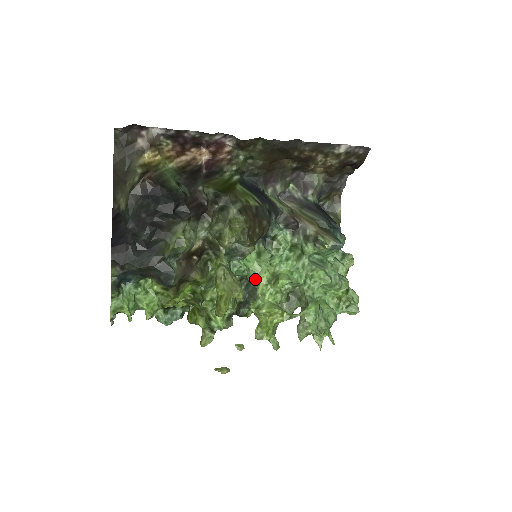
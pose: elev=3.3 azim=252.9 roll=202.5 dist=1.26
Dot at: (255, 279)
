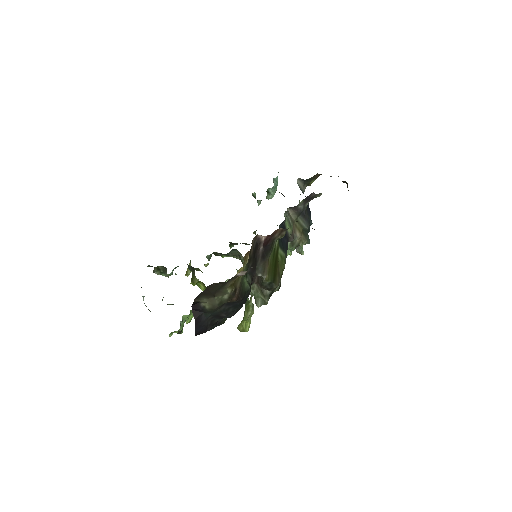
Dot at: occluded
